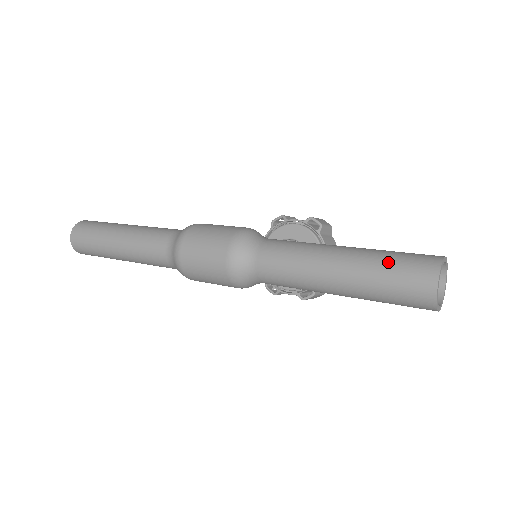
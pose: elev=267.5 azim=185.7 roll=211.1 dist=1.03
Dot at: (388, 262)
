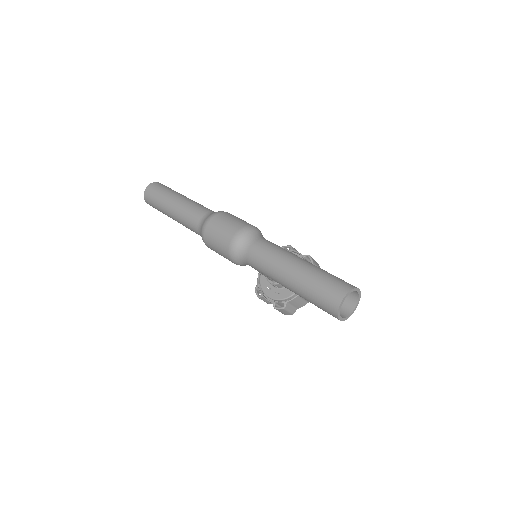
Dot at: (324, 276)
